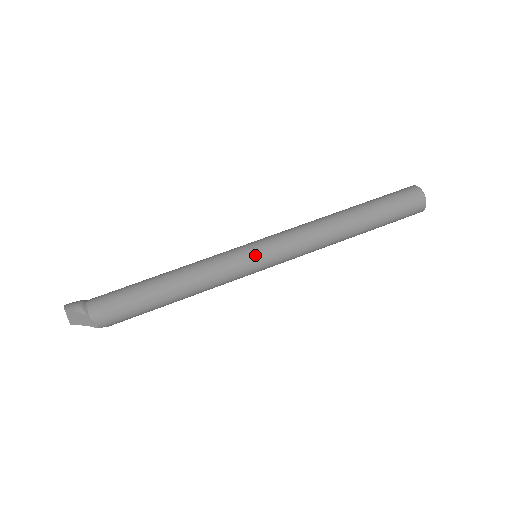
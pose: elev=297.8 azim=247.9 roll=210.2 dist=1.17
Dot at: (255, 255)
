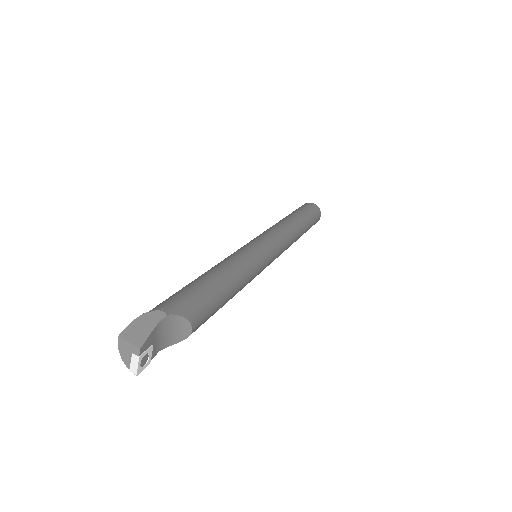
Dot at: occluded
